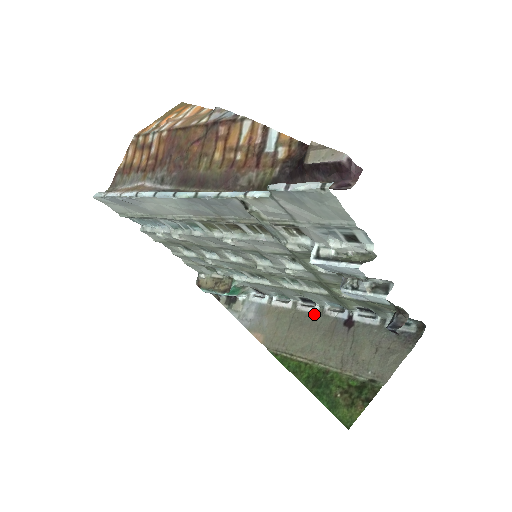
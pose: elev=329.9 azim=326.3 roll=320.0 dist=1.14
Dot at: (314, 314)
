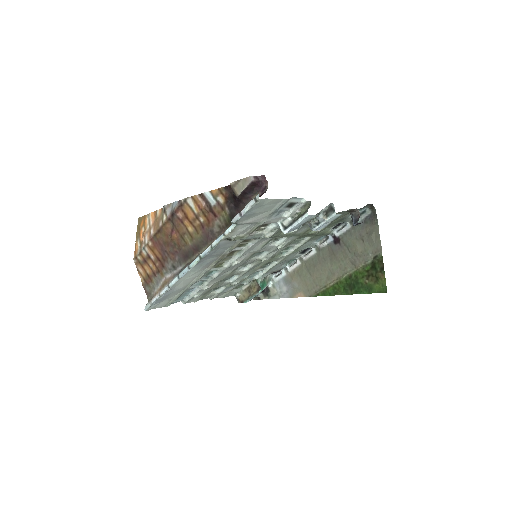
Dot at: (315, 254)
